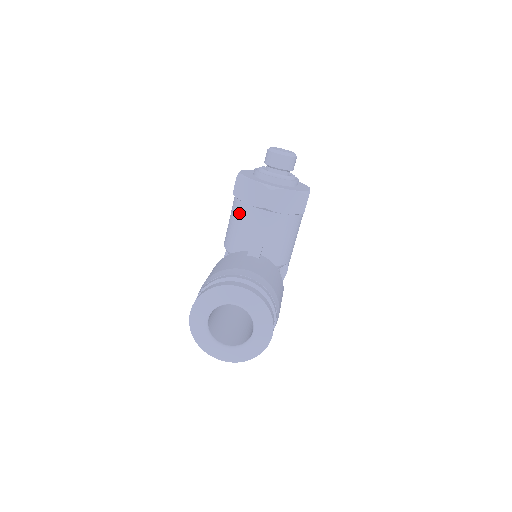
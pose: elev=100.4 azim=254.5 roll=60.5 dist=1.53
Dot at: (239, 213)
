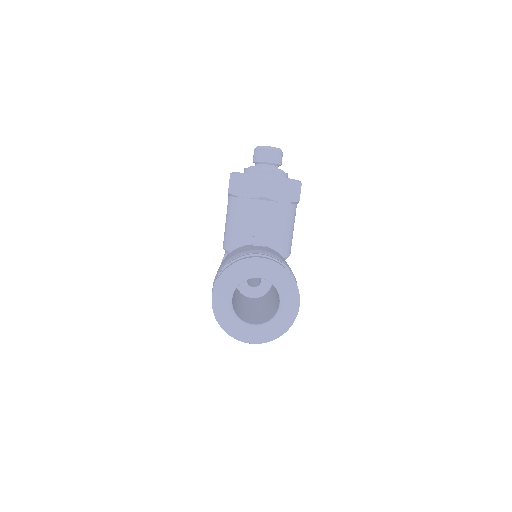
Dot at: (237, 209)
